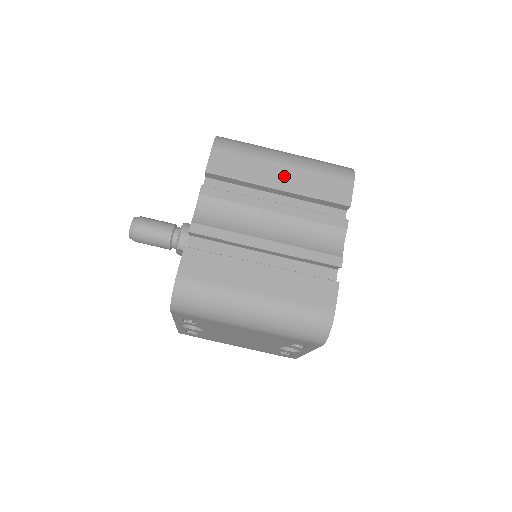
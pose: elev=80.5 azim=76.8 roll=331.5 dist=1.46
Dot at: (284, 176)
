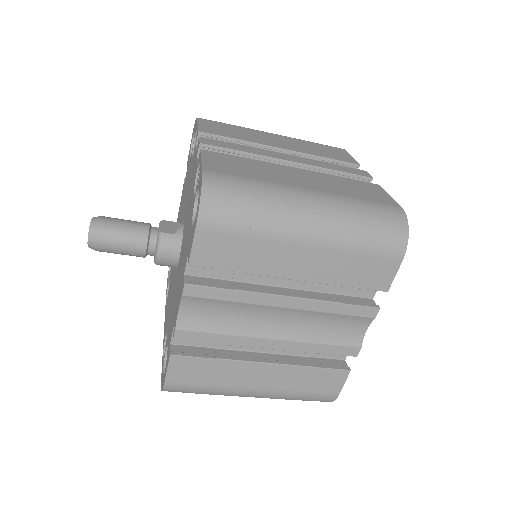
Dot at: (304, 261)
